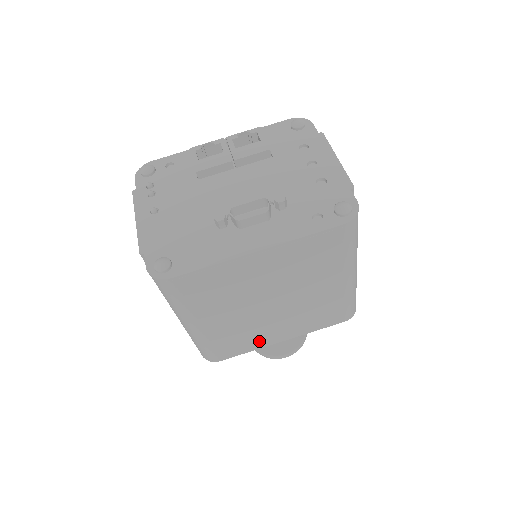
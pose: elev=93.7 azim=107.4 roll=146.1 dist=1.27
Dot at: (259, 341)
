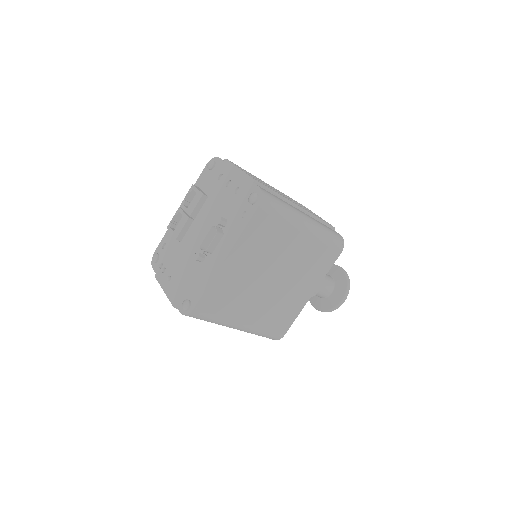
Dot at: (295, 306)
